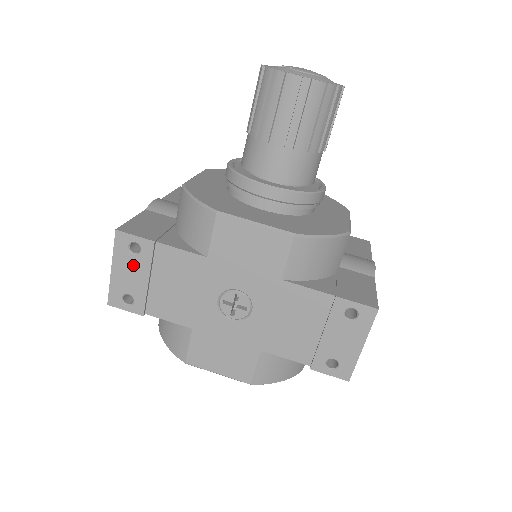
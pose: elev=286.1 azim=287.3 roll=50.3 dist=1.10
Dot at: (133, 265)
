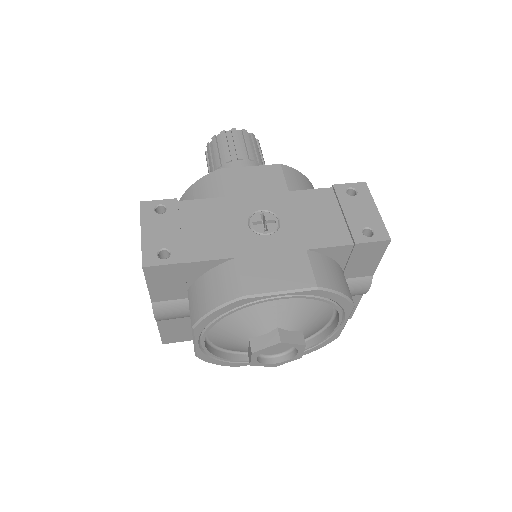
Dot at: (162, 222)
